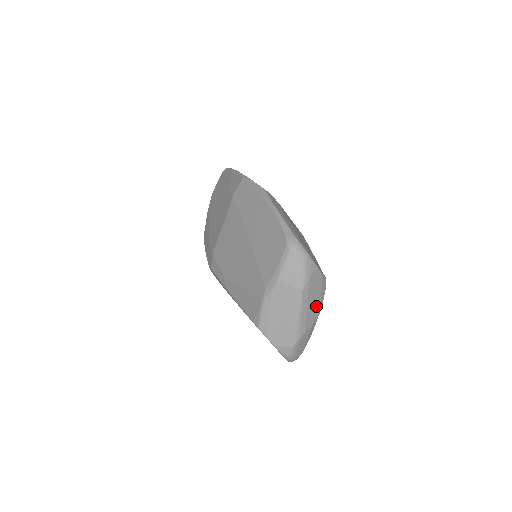
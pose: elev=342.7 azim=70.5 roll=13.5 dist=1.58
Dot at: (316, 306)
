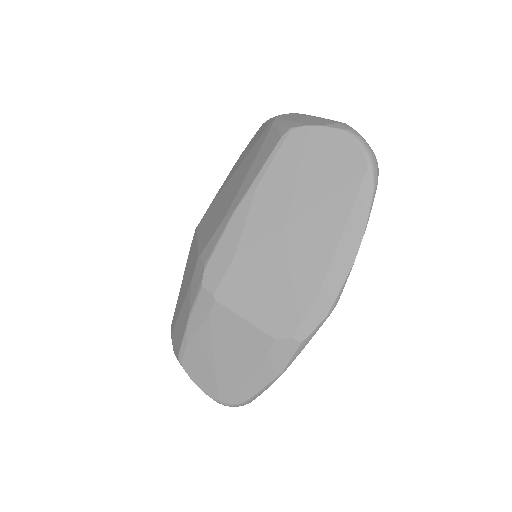
Dot at: occluded
